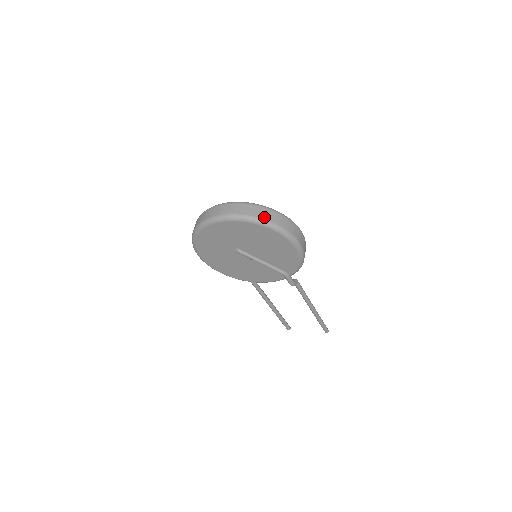
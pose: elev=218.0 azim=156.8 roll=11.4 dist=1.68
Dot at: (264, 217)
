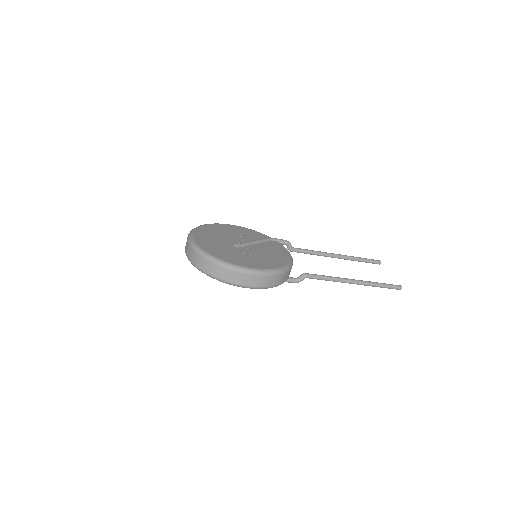
Dot at: (203, 269)
